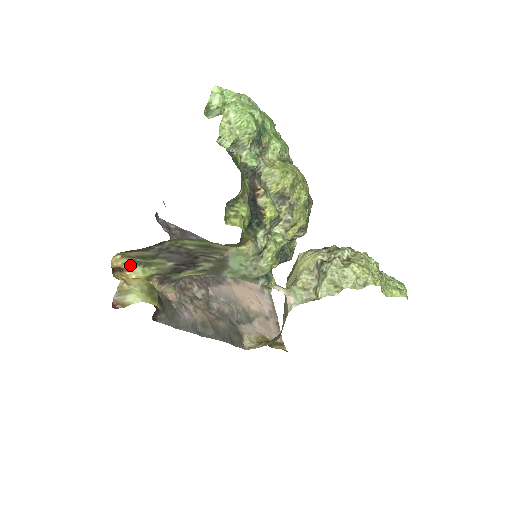
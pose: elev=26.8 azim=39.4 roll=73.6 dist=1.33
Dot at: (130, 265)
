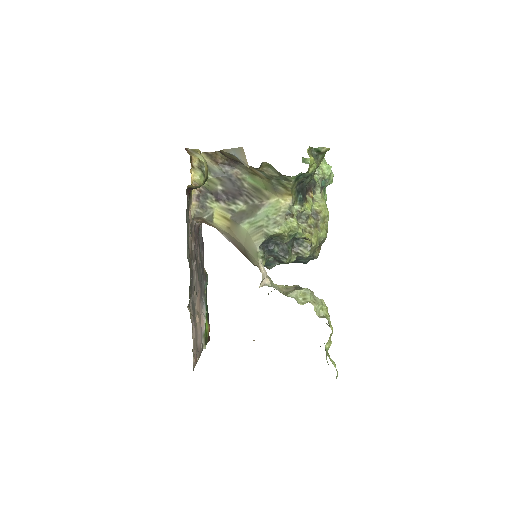
Dot at: (197, 167)
